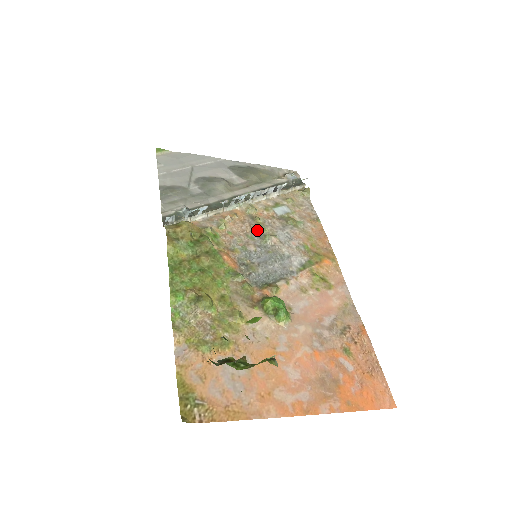
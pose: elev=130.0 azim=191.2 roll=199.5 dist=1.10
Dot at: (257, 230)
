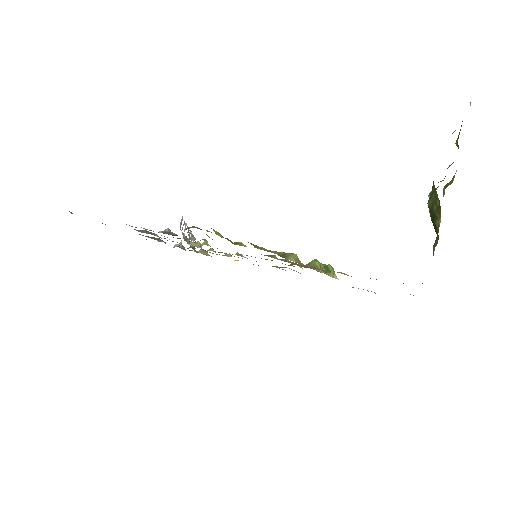
Dot at: (224, 253)
